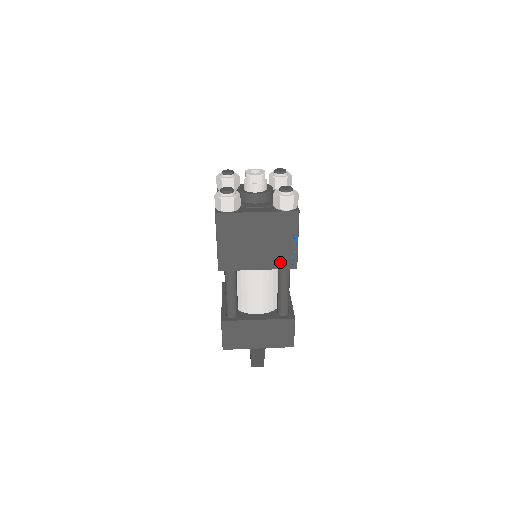
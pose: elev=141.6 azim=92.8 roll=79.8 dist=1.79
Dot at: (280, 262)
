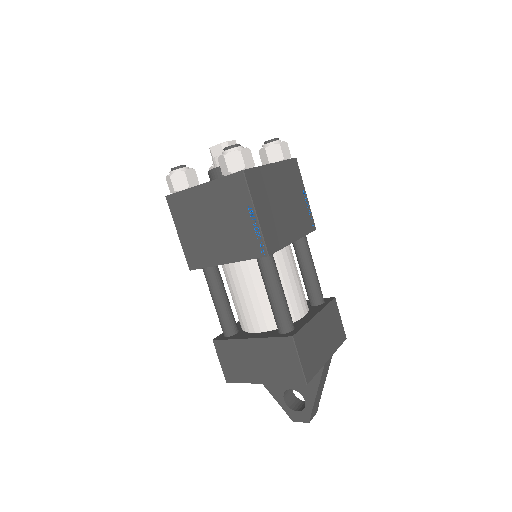
Dot at: (304, 225)
